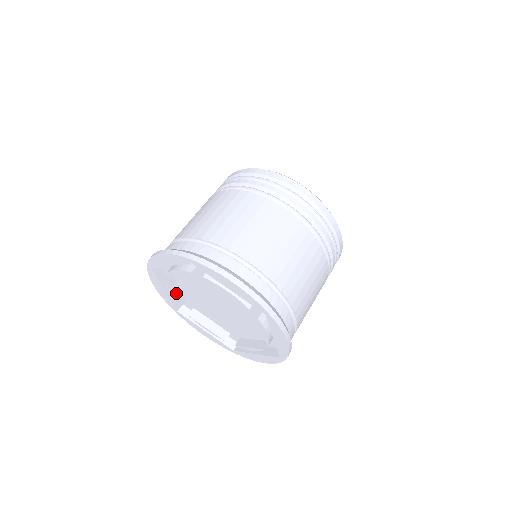
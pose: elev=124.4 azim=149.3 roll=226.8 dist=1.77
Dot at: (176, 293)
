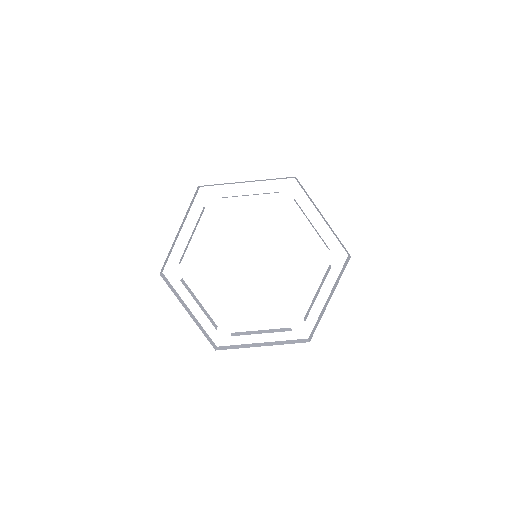
Dot at: (201, 308)
